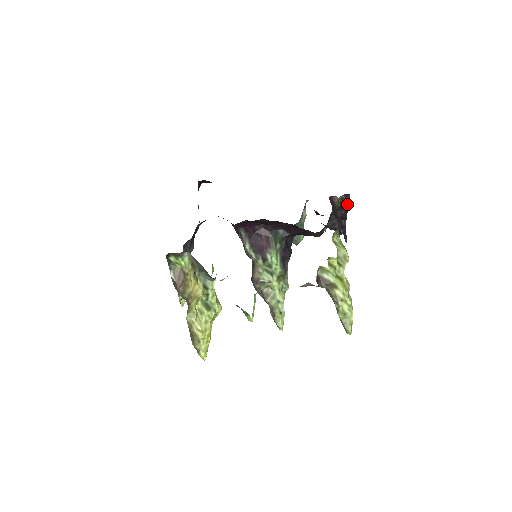
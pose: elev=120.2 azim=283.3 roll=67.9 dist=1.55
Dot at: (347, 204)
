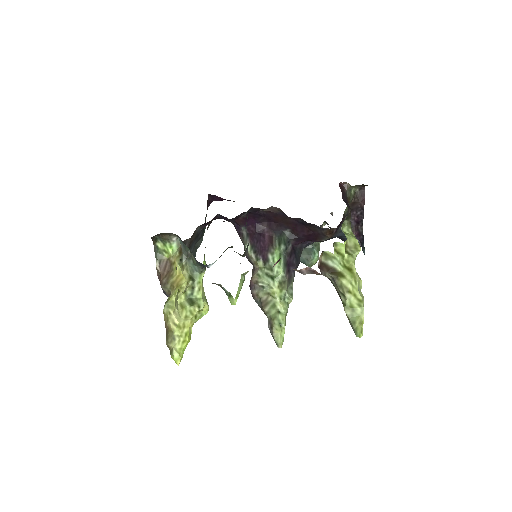
Dot at: (362, 201)
